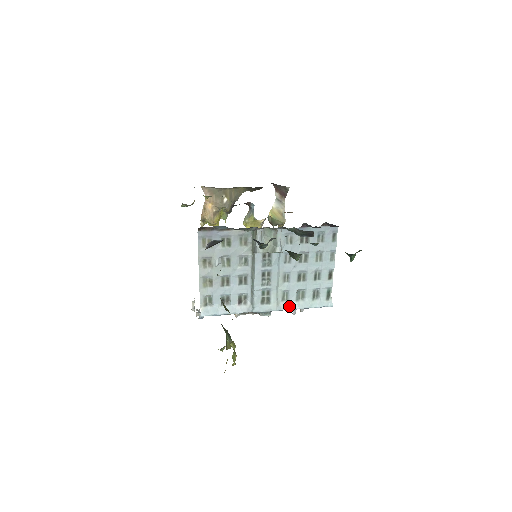
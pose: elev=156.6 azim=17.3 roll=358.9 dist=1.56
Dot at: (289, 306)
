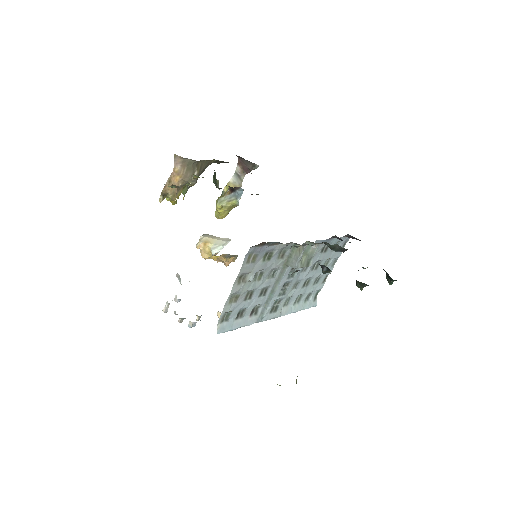
Dot at: (288, 311)
